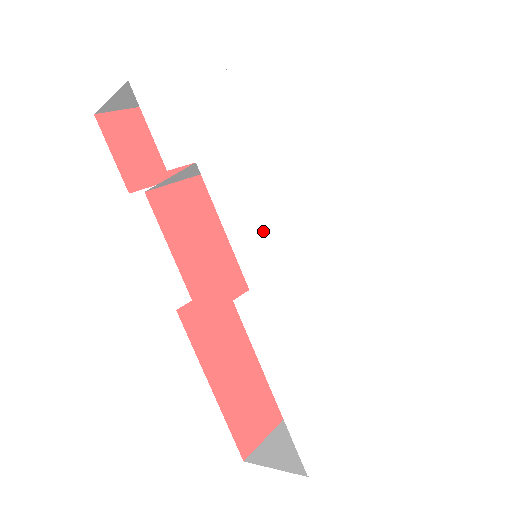
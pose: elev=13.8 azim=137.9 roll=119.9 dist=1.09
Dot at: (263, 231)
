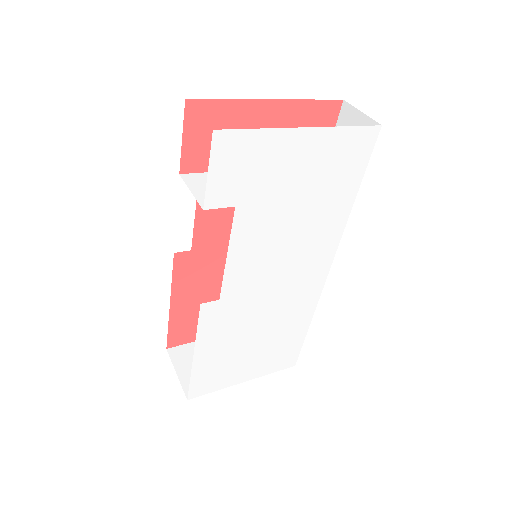
Dot at: (262, 264)
